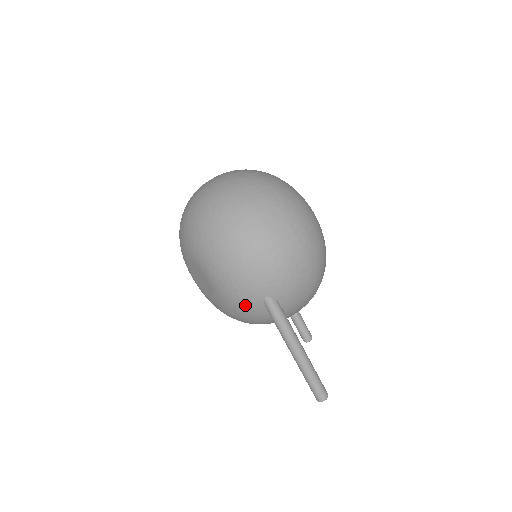
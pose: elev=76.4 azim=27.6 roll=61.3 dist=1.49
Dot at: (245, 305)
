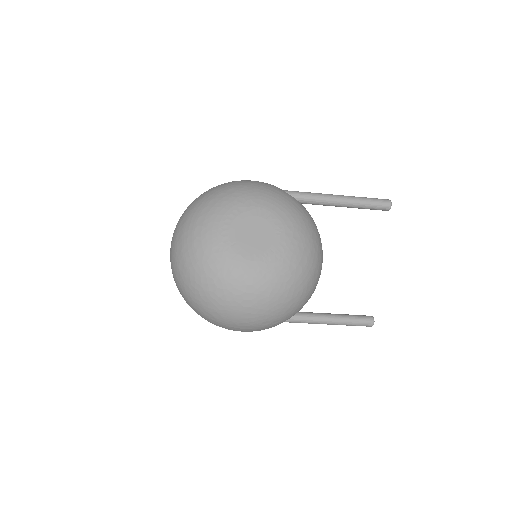
Dot at: occluded
